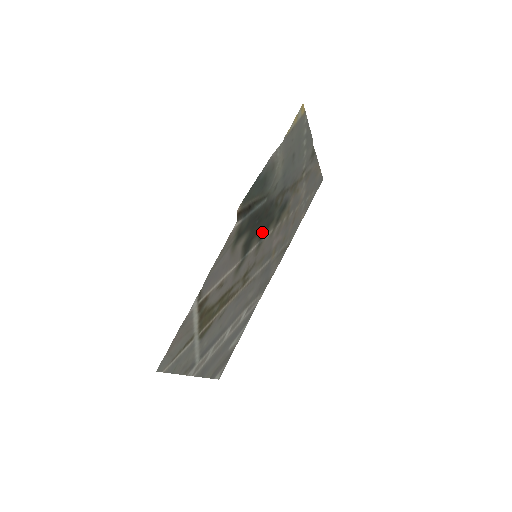
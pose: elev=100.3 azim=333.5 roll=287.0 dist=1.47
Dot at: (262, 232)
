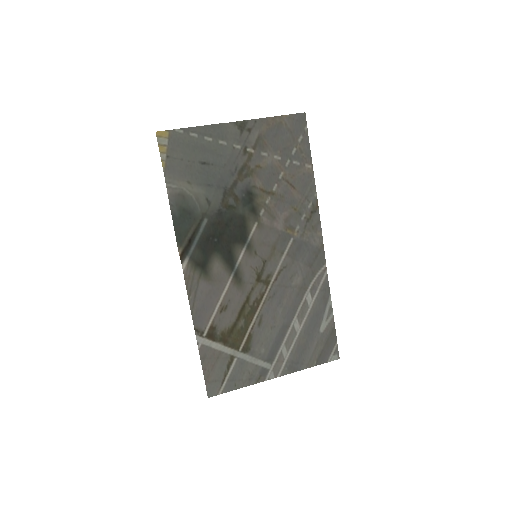
Dot at: (240, 236)
